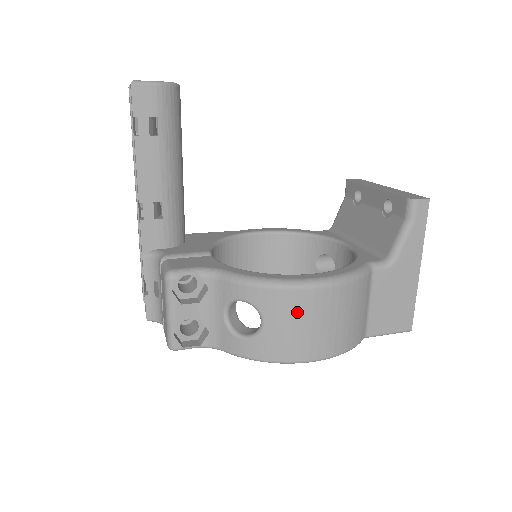
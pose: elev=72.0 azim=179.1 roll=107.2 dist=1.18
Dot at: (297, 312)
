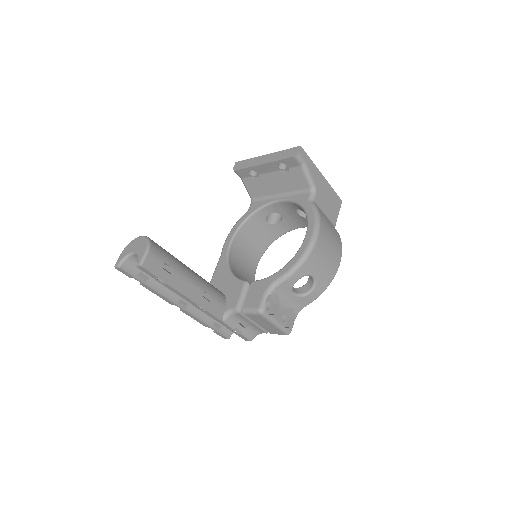
Dot at: (321, 256)
